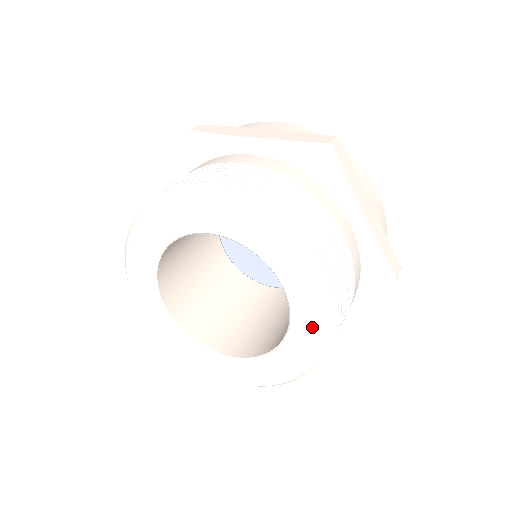
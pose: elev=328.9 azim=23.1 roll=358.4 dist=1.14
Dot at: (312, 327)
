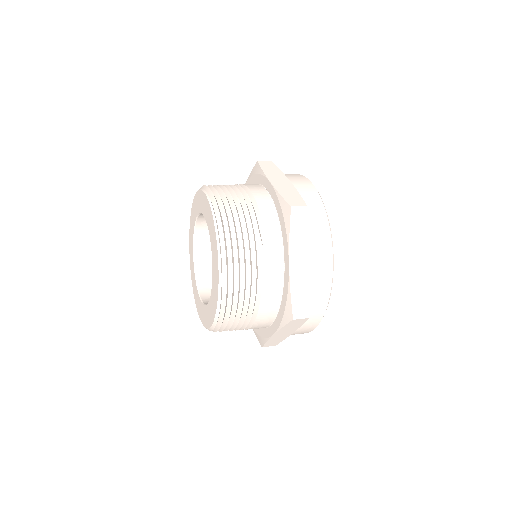
Dot at: (213, 234)
